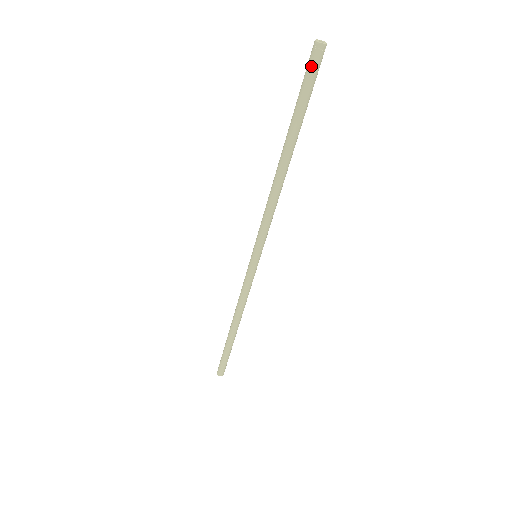
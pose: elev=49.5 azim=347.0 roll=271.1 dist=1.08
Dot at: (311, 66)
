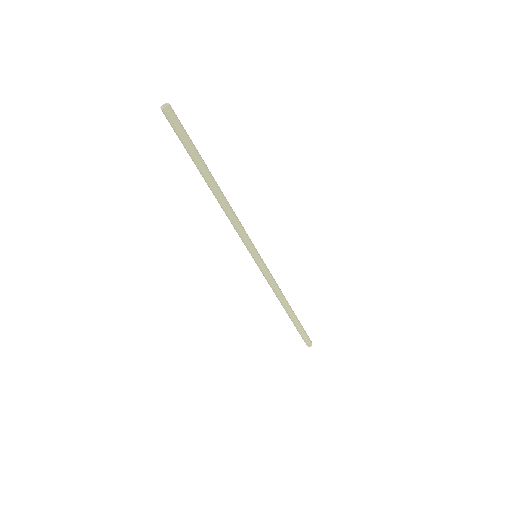
Dot at: (173, 124)
